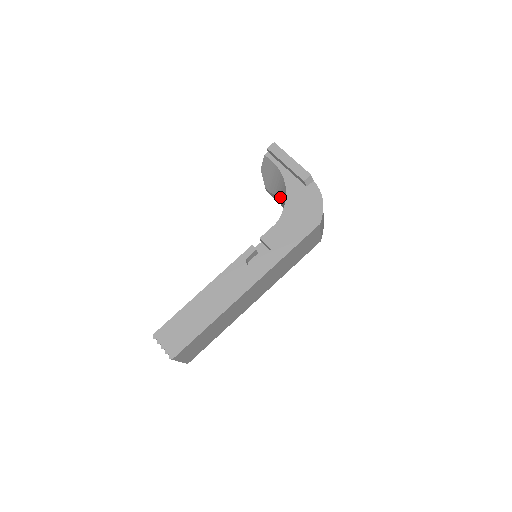
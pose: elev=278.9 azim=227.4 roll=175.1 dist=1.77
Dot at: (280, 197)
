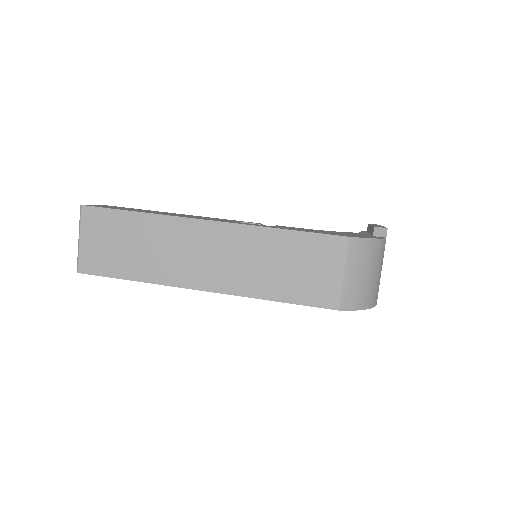
Dot at: occluded
